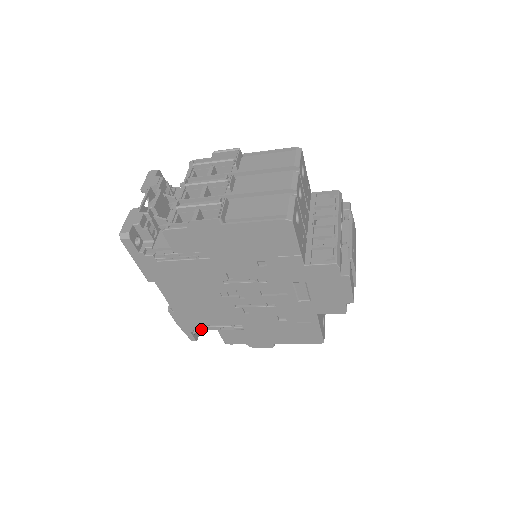
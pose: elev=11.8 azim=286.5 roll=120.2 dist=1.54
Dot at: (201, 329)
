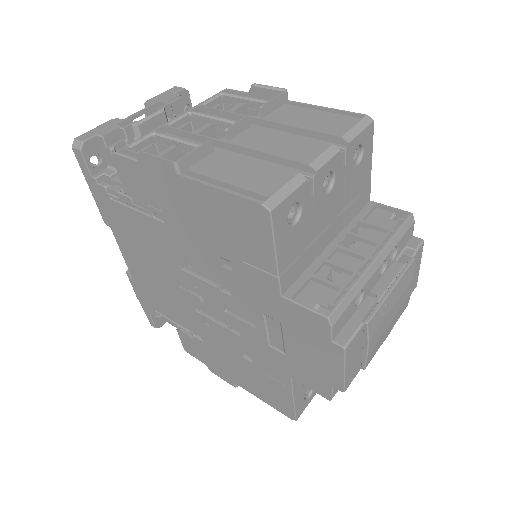
Dot at: occluded
